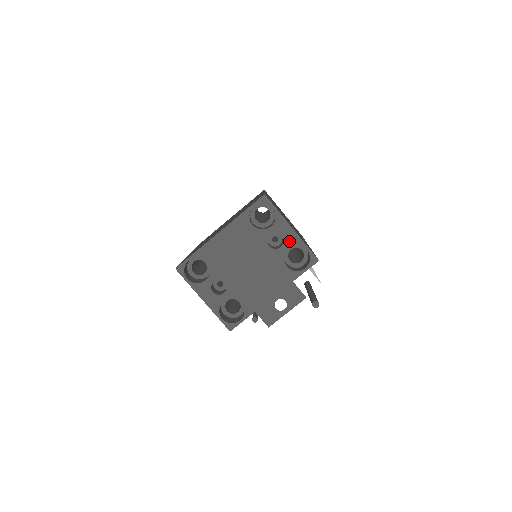
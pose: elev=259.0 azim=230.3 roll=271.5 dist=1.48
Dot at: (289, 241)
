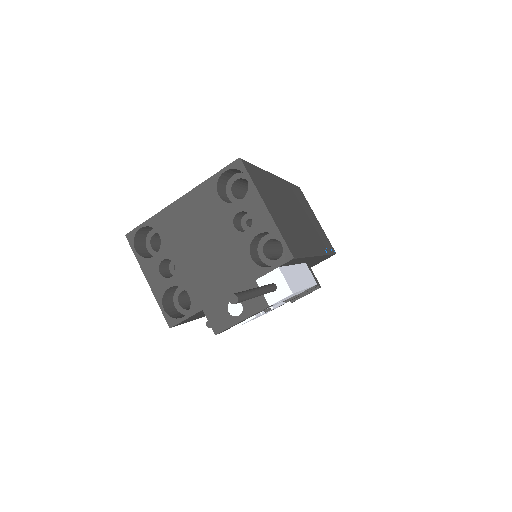
Dot at: (259, 224)
